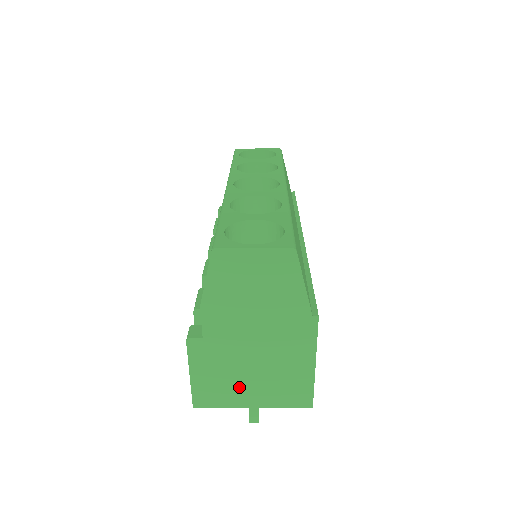
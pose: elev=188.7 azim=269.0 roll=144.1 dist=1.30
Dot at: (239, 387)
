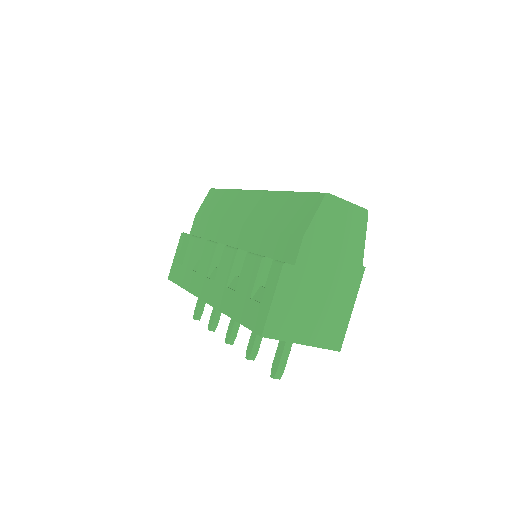
Dot at: (301, 321)
